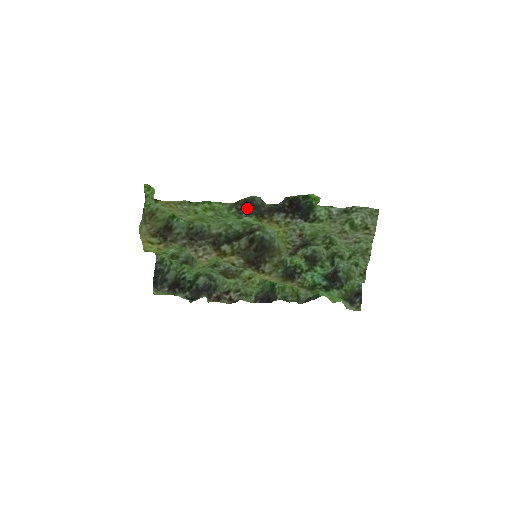
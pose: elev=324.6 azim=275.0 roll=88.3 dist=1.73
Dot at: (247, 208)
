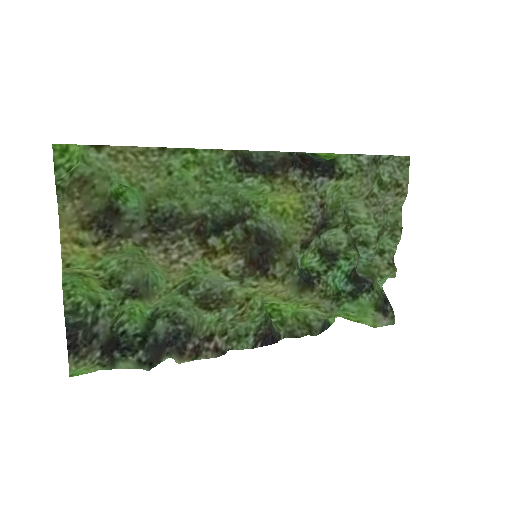
Dot at: (247, 165)
